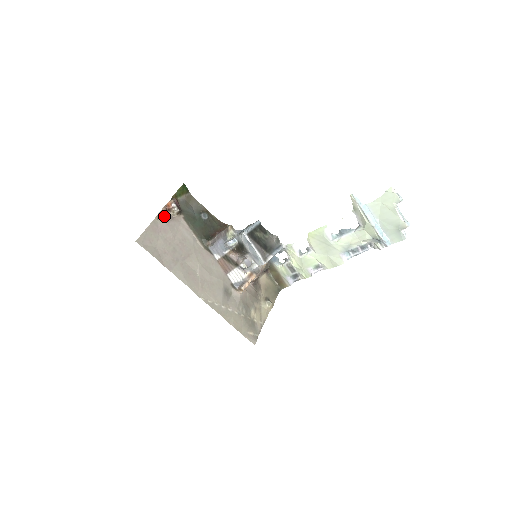
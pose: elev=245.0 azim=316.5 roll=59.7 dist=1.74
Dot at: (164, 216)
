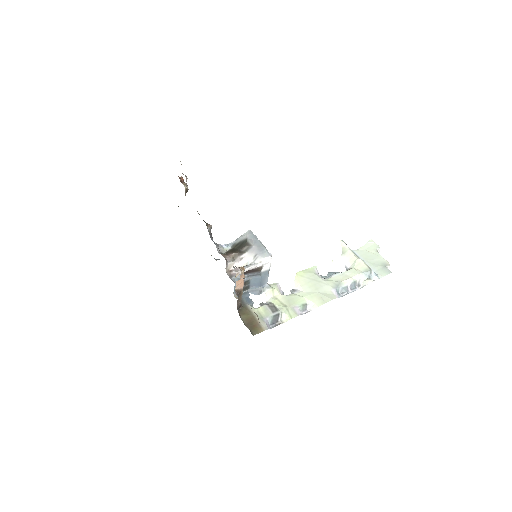
Dot at: (183, 174)
